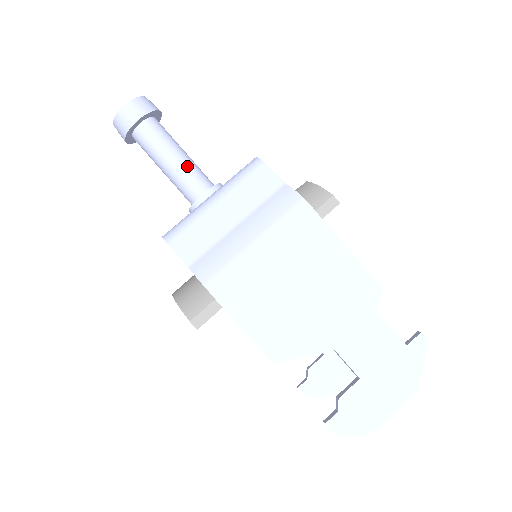
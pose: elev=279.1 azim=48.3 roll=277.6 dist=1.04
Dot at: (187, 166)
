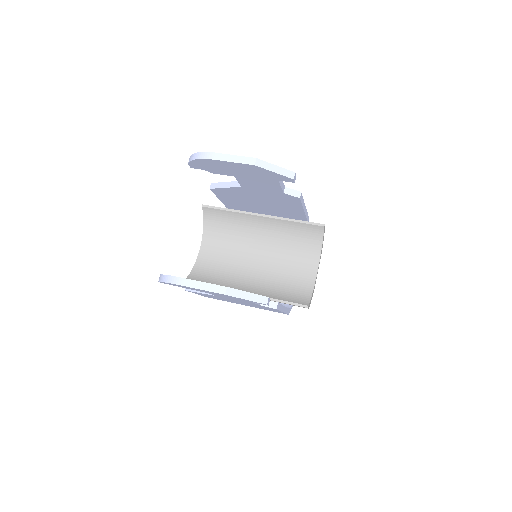
Dot at: occluded
